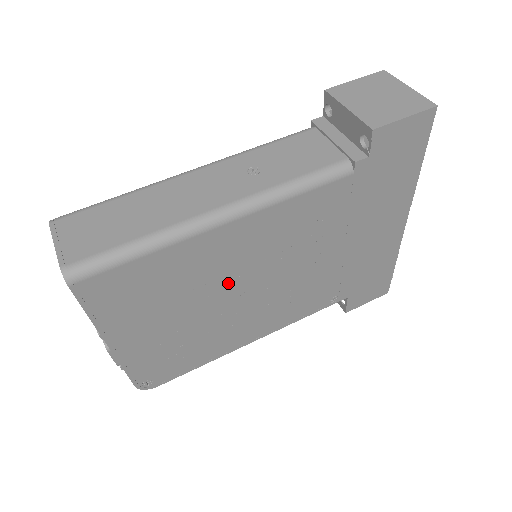
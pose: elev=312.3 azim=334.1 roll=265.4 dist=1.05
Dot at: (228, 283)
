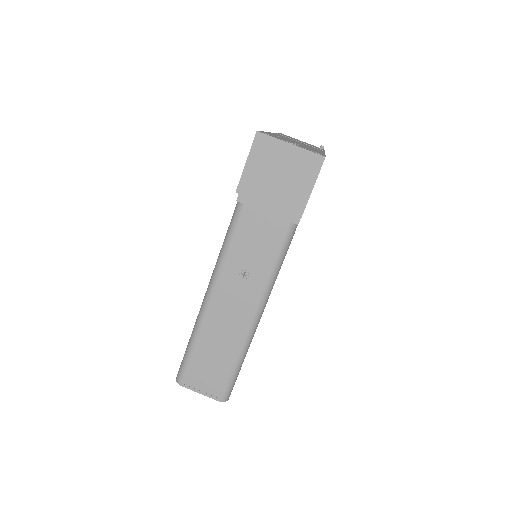
Dot at: occluded
